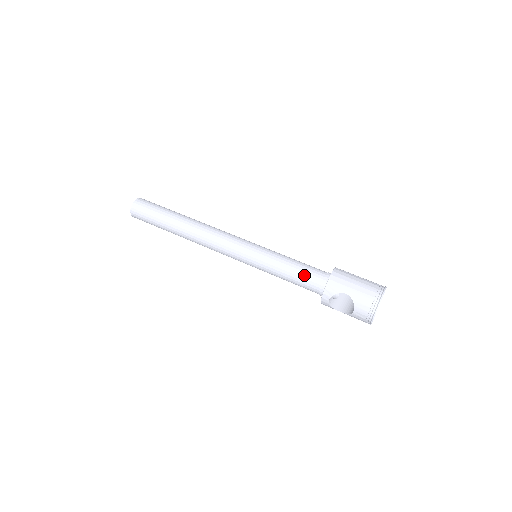
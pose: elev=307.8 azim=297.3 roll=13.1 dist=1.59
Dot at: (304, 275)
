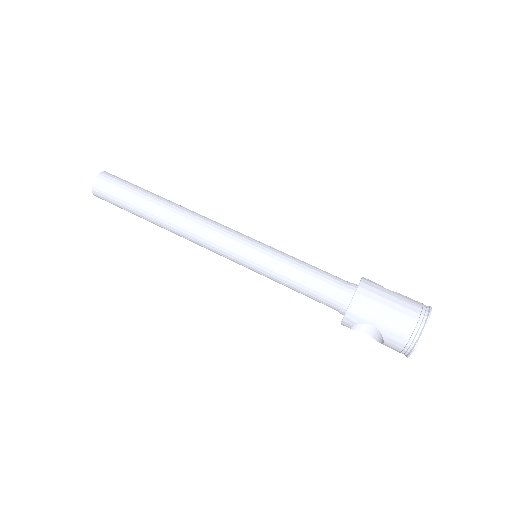
Dot at: (318, 292)
